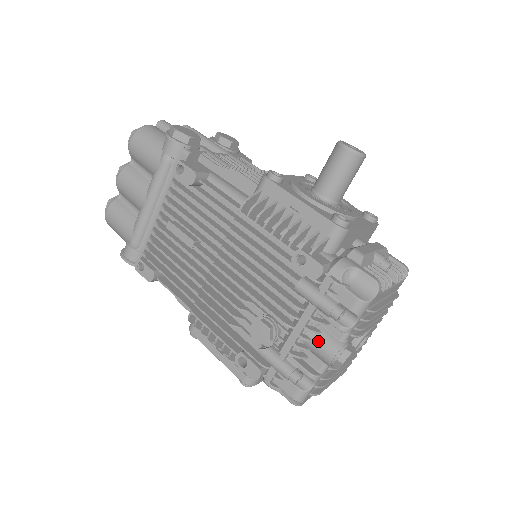
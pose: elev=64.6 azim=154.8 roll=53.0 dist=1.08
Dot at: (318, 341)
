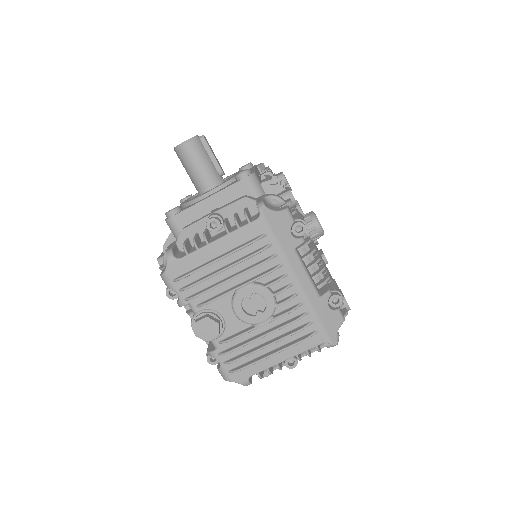
Dot at: occluded
